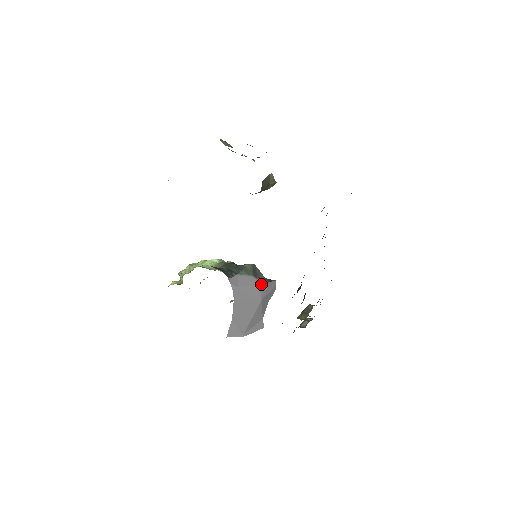
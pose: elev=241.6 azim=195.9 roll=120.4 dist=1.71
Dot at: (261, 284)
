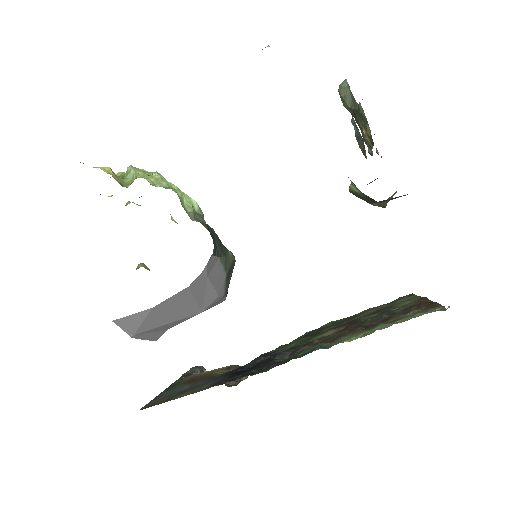
Dot at: (222, 293)
